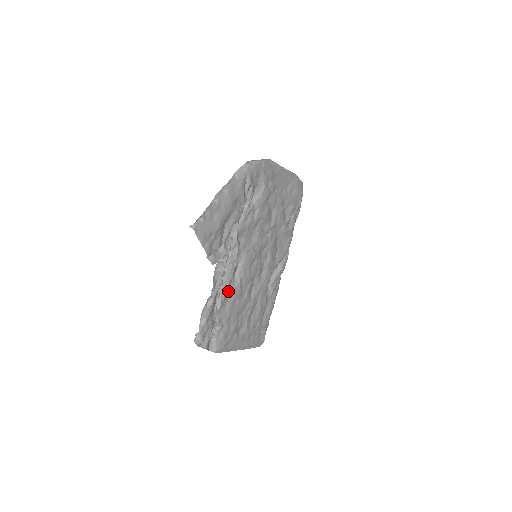
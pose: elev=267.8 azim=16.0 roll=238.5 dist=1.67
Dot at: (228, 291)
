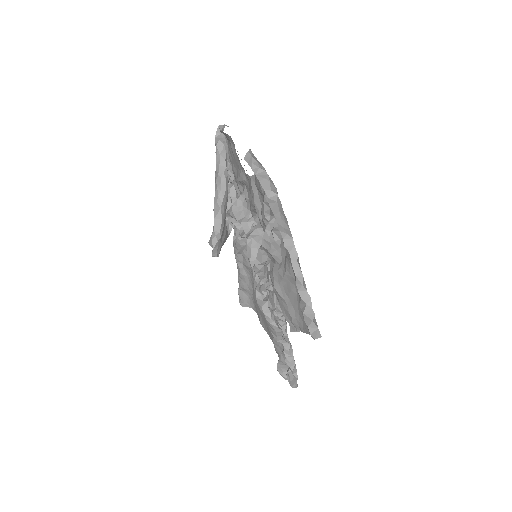
Dot at: occluded
